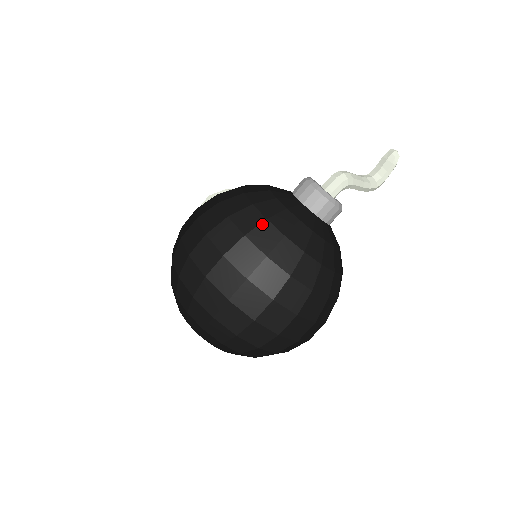
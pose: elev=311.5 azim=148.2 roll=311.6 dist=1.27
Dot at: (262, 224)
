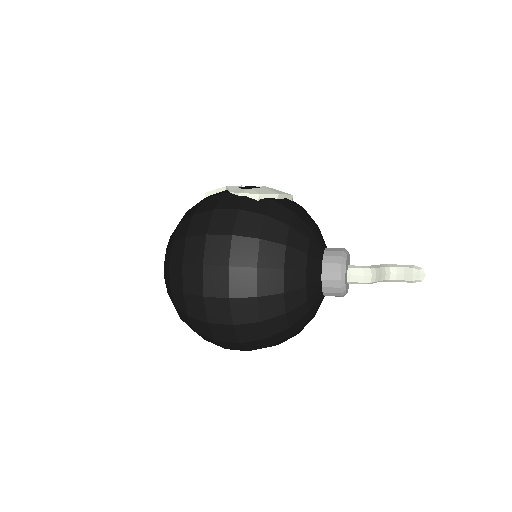
Dot at: (277, 295)
